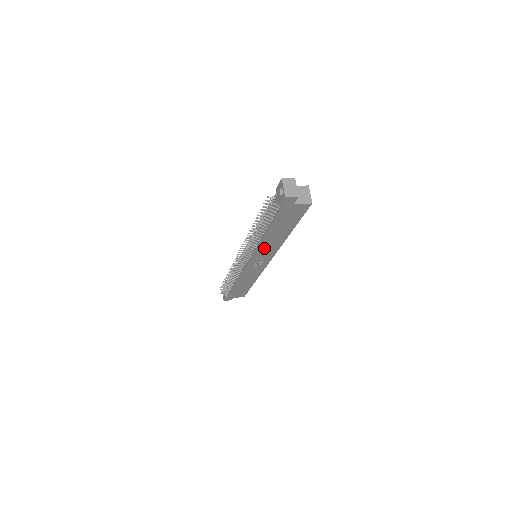
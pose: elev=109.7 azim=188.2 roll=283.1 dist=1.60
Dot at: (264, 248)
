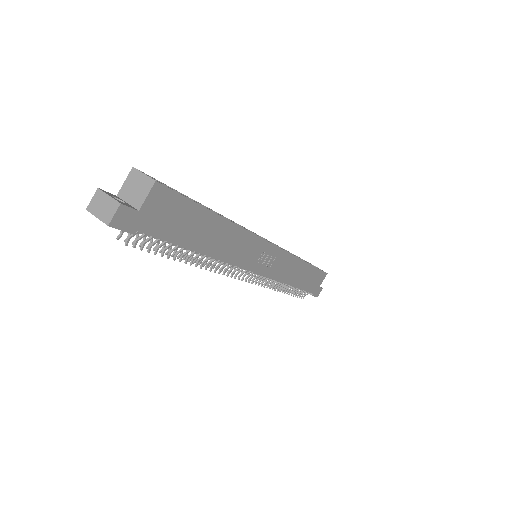
Dot at: (235, 253)
